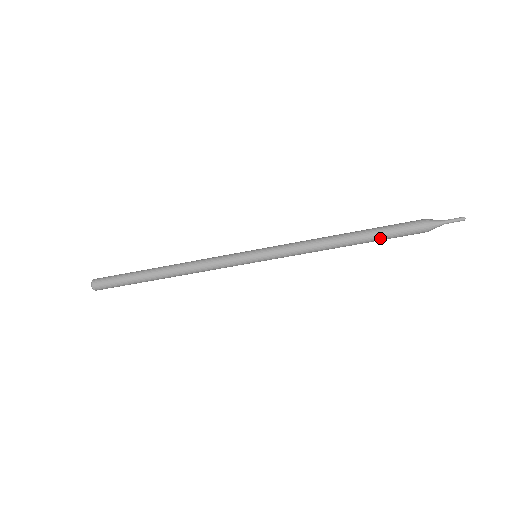
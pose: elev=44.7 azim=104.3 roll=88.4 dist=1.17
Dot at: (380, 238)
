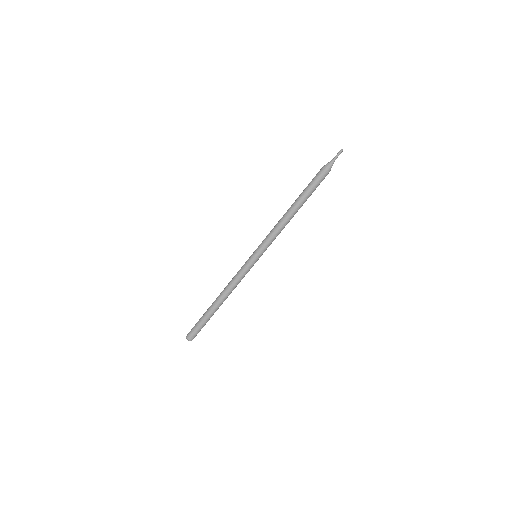
Dot at: (308, 195)
